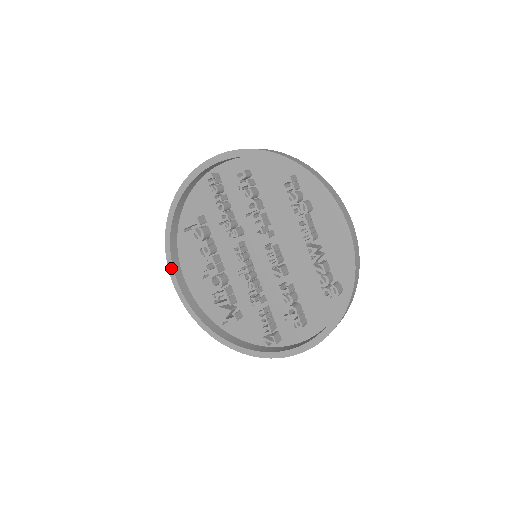
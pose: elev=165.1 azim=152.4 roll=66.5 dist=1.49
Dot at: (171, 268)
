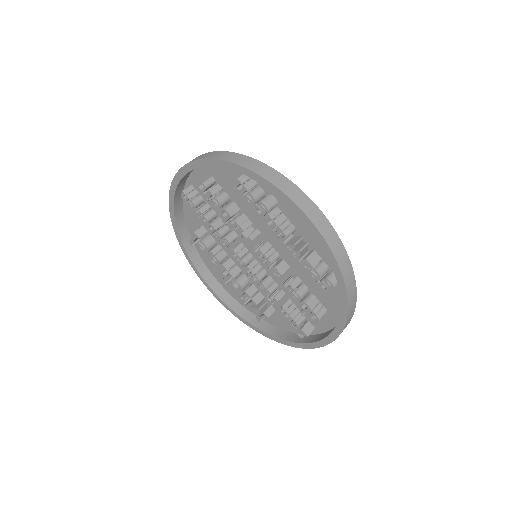
Dot at: (201, 278)
